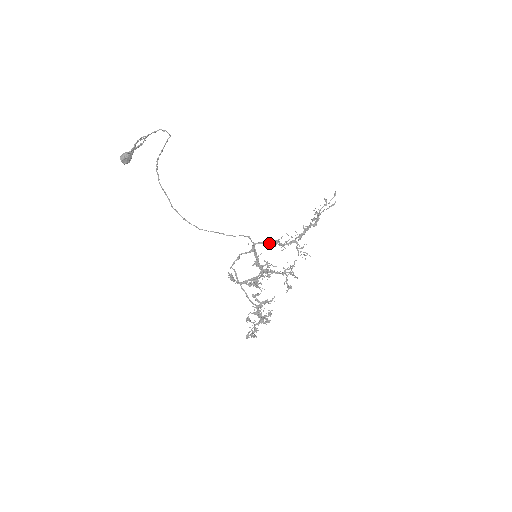
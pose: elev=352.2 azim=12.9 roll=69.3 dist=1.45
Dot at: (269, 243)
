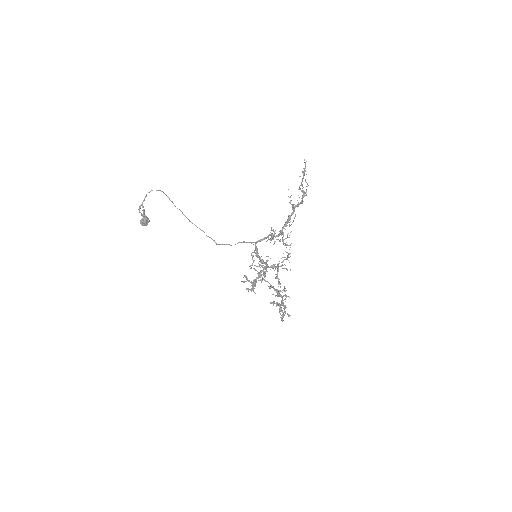
Dot at: occluded
